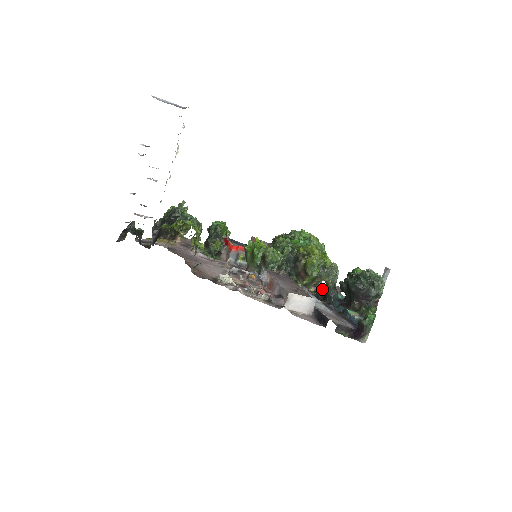
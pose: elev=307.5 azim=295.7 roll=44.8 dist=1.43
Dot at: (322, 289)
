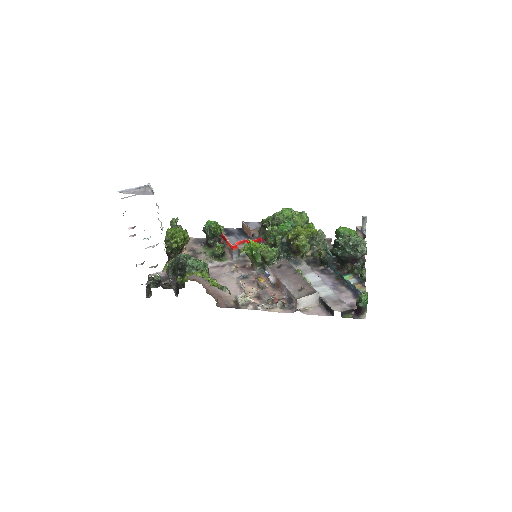
Dot at: (317, 252)
